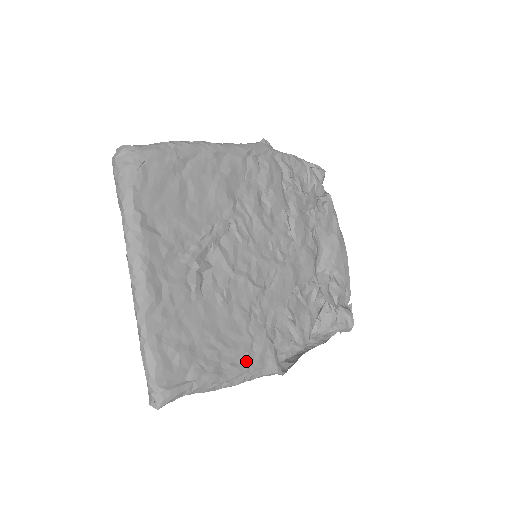
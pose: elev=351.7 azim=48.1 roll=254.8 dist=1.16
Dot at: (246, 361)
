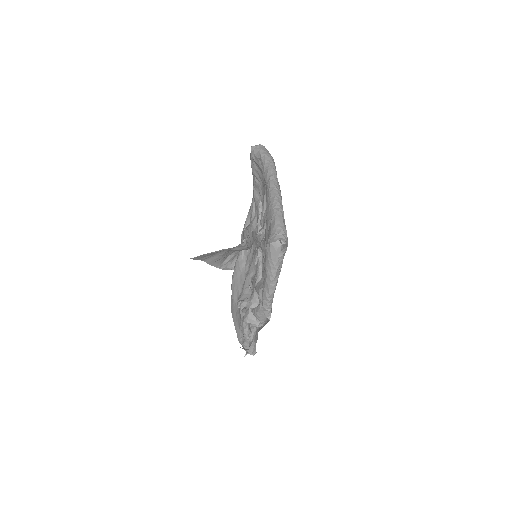
Dot at: occluded
